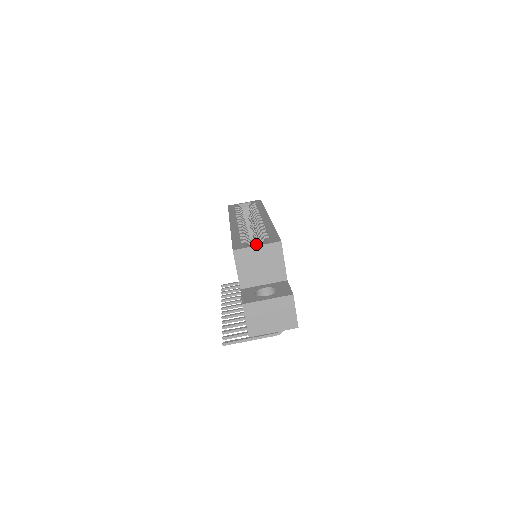
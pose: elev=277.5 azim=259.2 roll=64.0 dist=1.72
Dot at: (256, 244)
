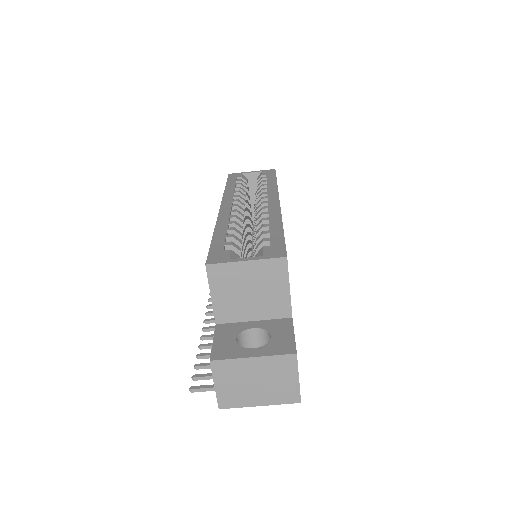
Dot at: occluded
